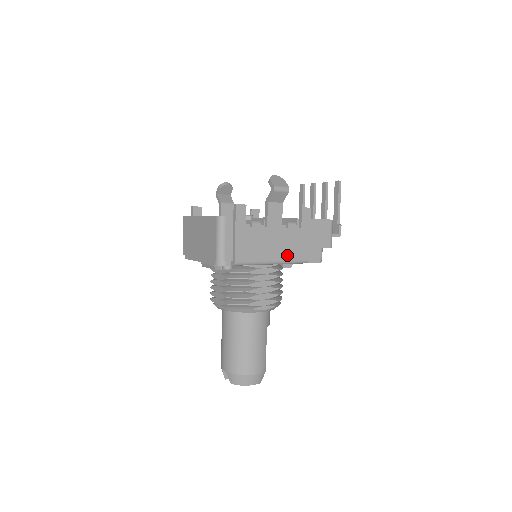
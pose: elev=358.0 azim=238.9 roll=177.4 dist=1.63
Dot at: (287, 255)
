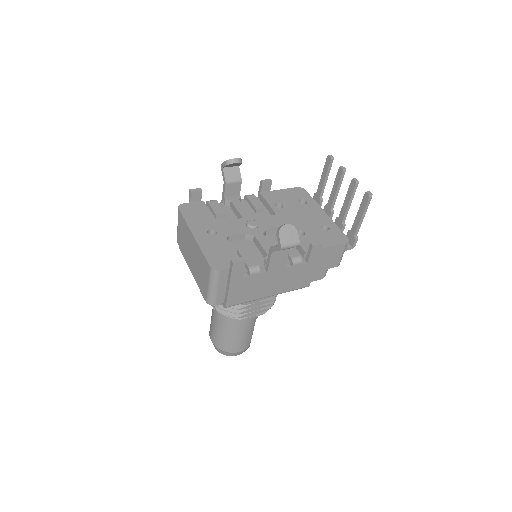
Dot at: (285, 288)
